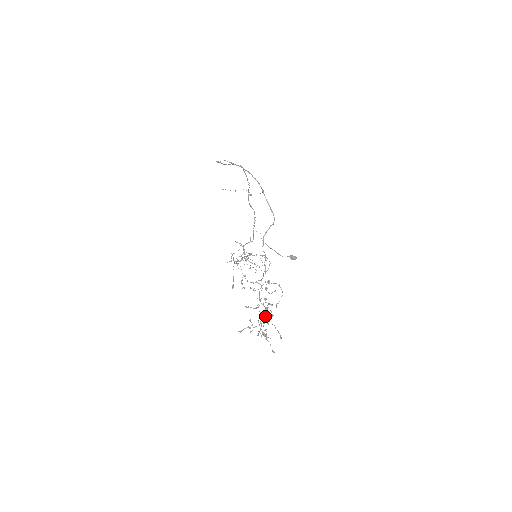
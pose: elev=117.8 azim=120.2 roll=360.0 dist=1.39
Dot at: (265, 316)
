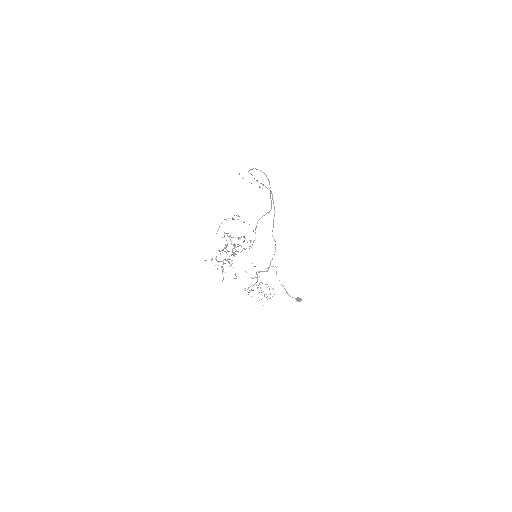
Dot at: (227, 251)
